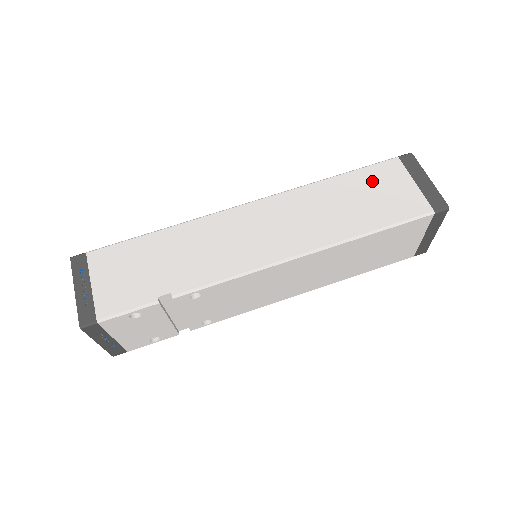
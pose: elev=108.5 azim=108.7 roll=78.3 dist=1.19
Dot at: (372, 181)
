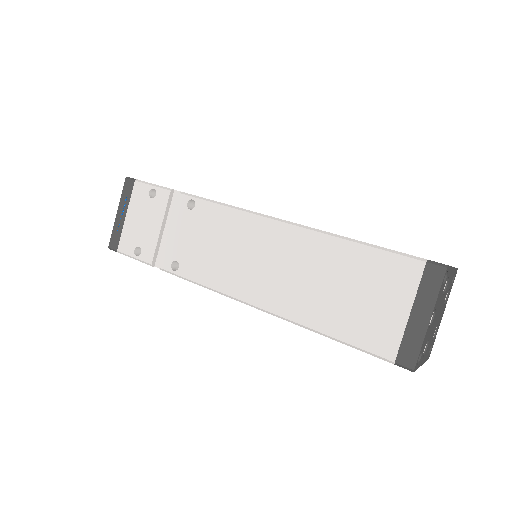
Dot at: occluded
